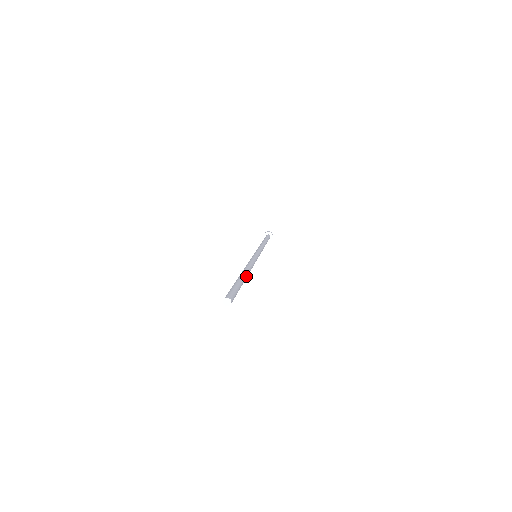
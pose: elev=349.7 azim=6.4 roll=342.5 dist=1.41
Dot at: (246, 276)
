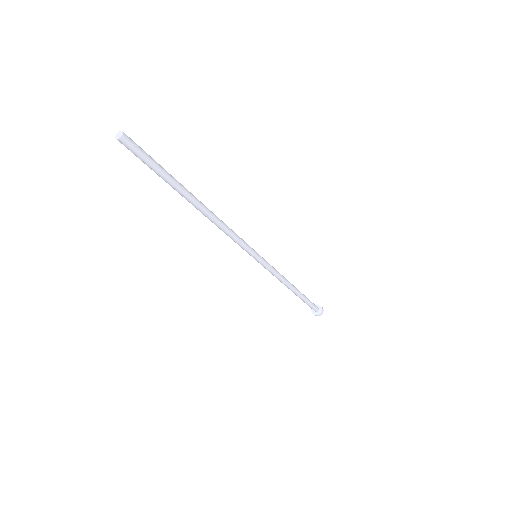
Dot at: (196, 198)
